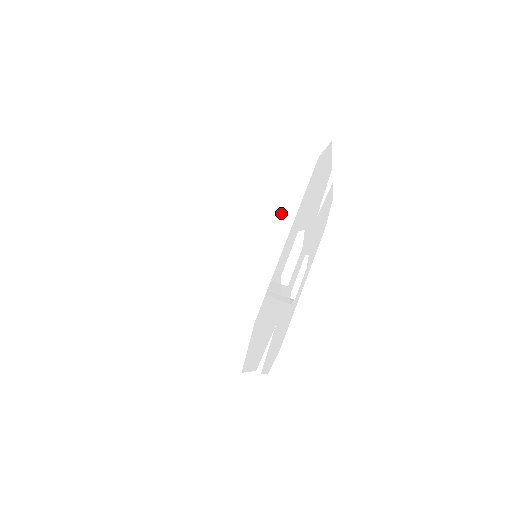
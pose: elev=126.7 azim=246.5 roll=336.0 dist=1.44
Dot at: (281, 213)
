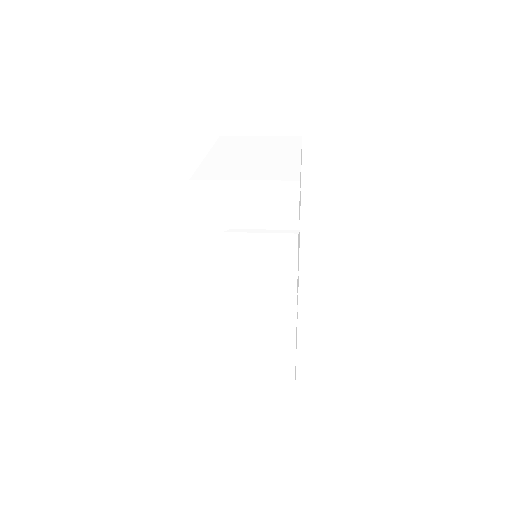
Dot at: (289, 150)
